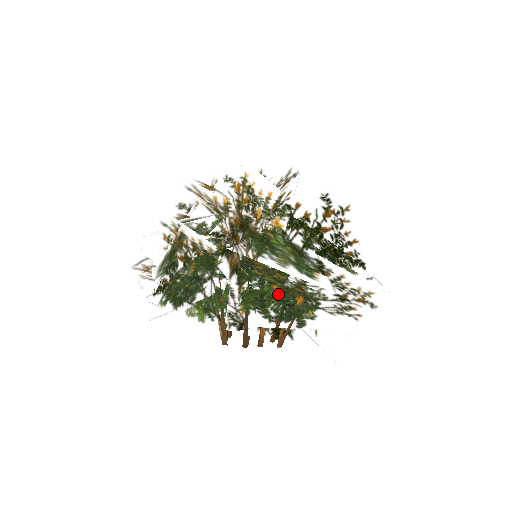
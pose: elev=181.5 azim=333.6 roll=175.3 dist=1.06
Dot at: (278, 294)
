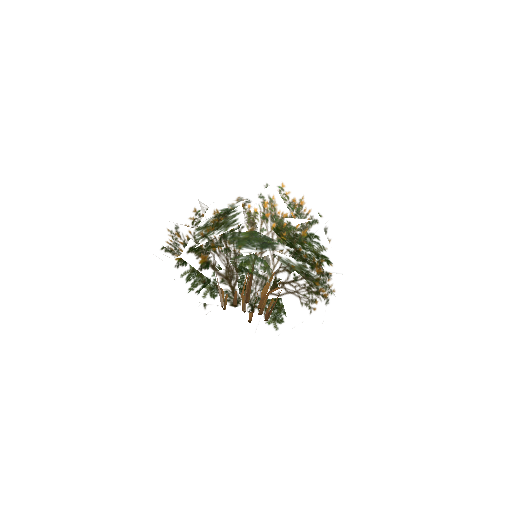
Dot at: (329, 260)
